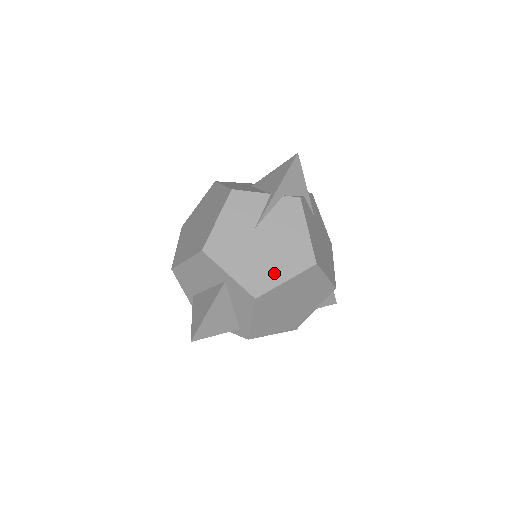
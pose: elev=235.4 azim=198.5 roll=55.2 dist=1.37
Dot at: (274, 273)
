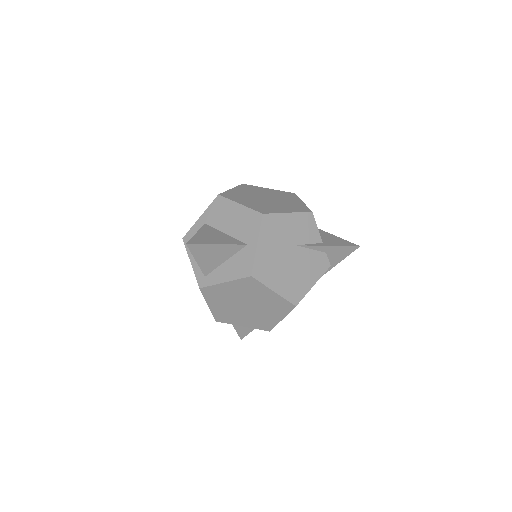
Dot at: (275, 279)
